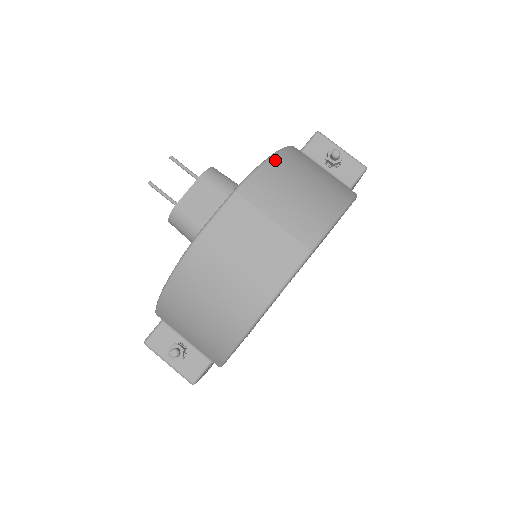
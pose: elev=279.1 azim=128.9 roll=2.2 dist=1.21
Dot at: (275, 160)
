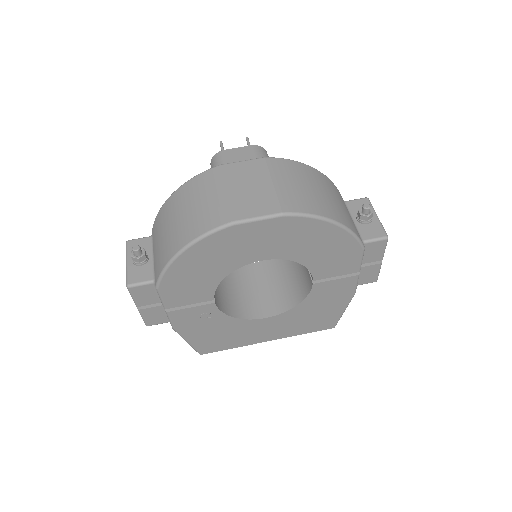
Dot at: (312, 169)
